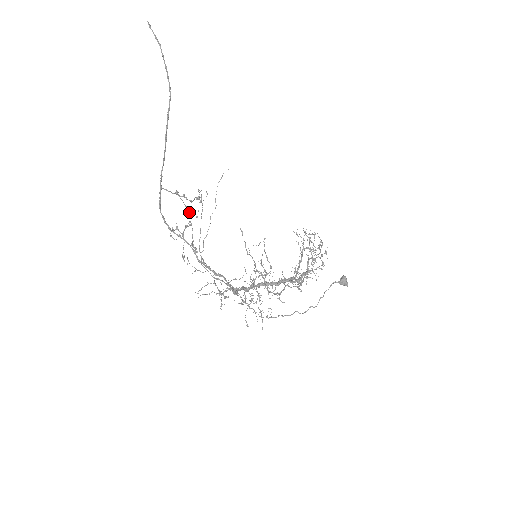
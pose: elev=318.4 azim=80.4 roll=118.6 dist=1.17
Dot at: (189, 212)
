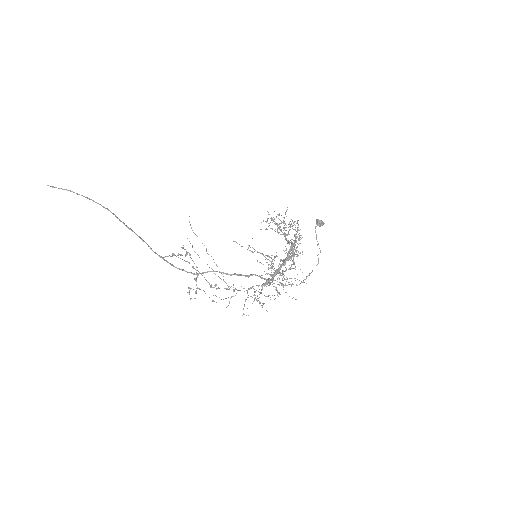
Dot at: occluded
